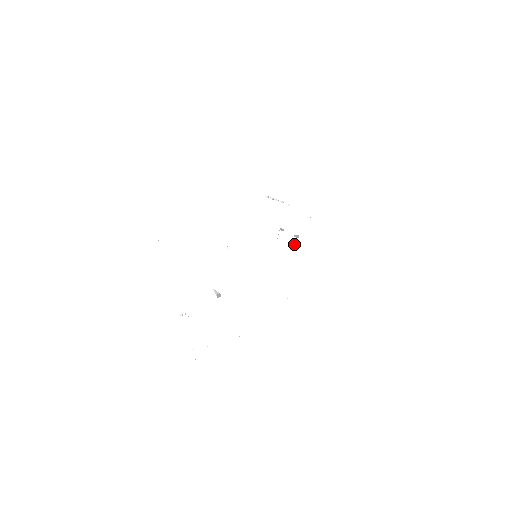
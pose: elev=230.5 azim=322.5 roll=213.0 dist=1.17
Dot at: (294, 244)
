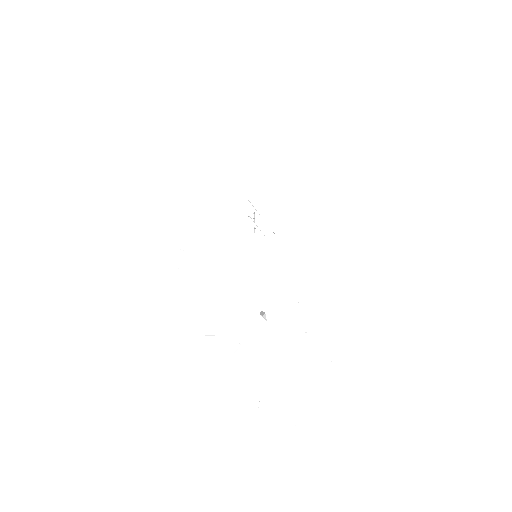
Dot at: (253, 209)
